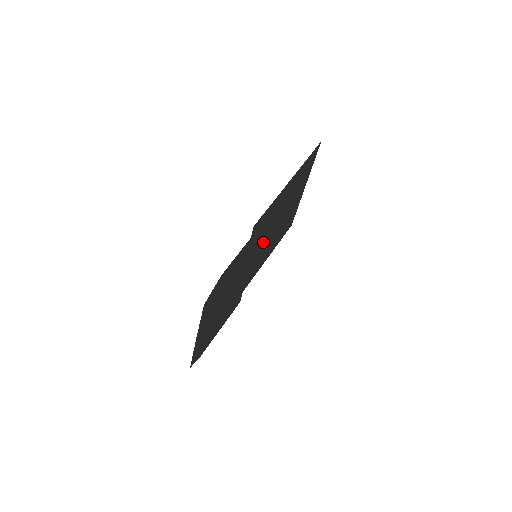
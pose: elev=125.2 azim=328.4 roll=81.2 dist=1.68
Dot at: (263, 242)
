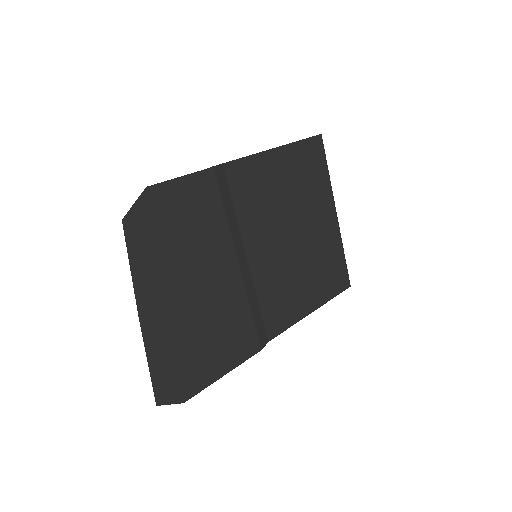
Dot at: (268, 245)
